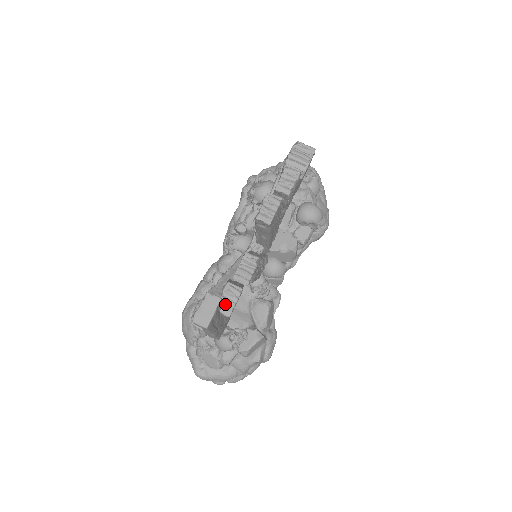
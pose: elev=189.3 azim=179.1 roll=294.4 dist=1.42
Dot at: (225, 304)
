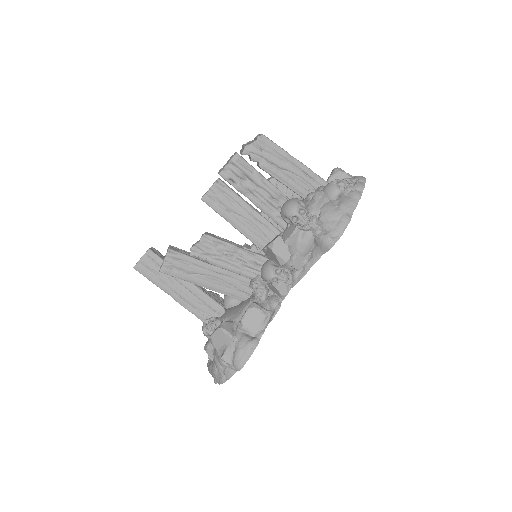
Dot at: occluded
